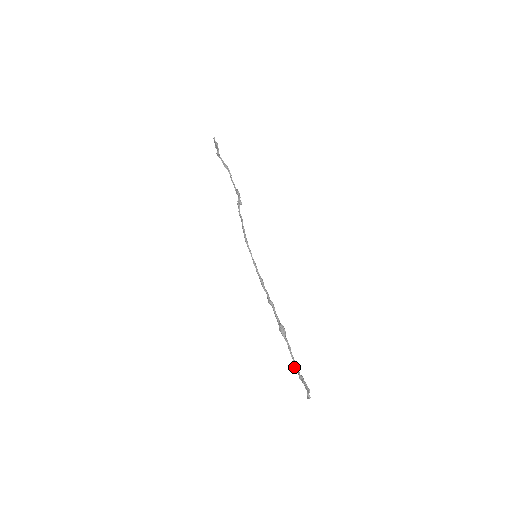
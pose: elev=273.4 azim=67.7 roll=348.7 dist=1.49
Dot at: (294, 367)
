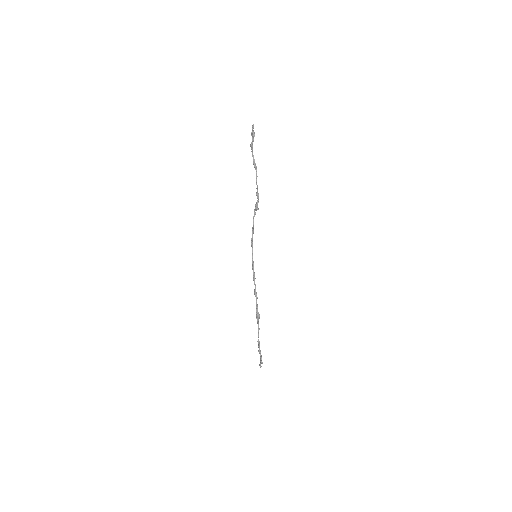
Dot at: (258, 342)
